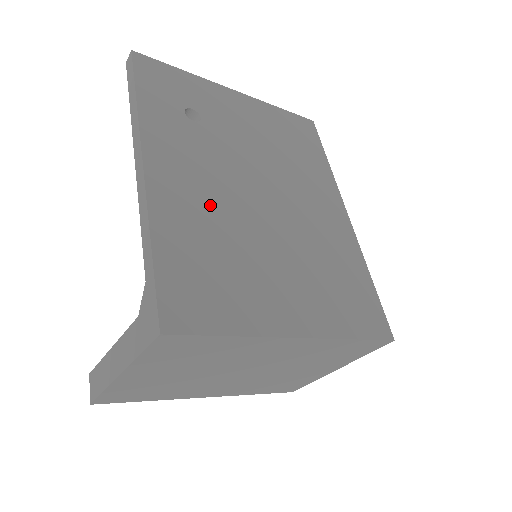
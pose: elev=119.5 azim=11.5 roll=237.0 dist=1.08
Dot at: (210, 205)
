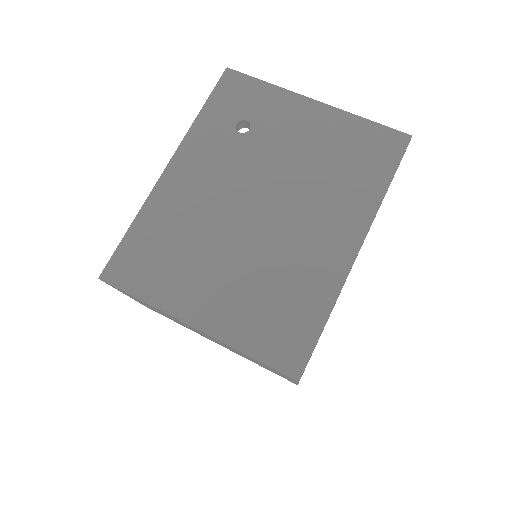
Dot at: (198, 206)
